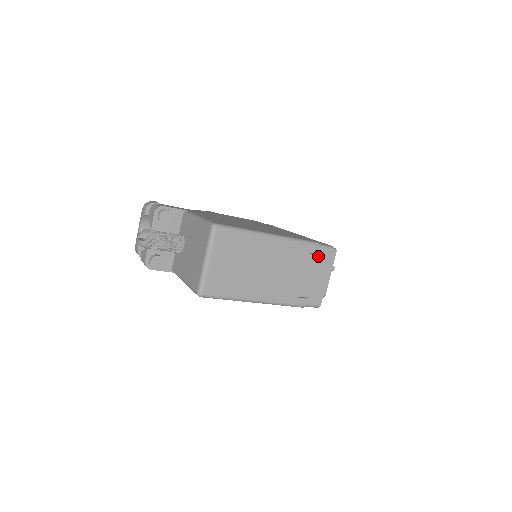
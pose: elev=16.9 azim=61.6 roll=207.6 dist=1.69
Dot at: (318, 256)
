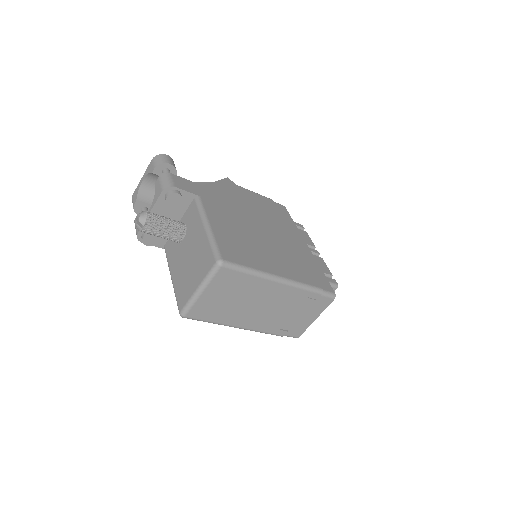
Dot at: (316, 301)
